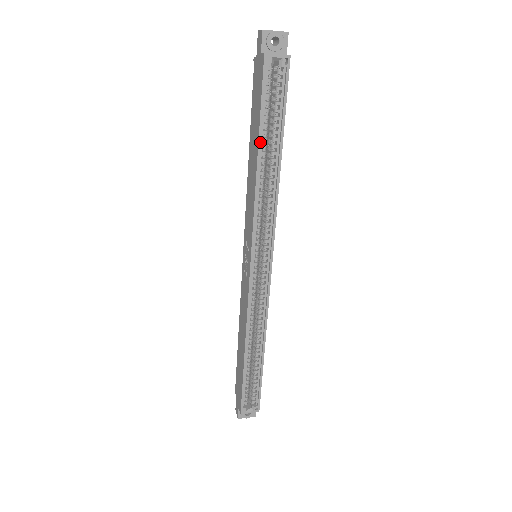
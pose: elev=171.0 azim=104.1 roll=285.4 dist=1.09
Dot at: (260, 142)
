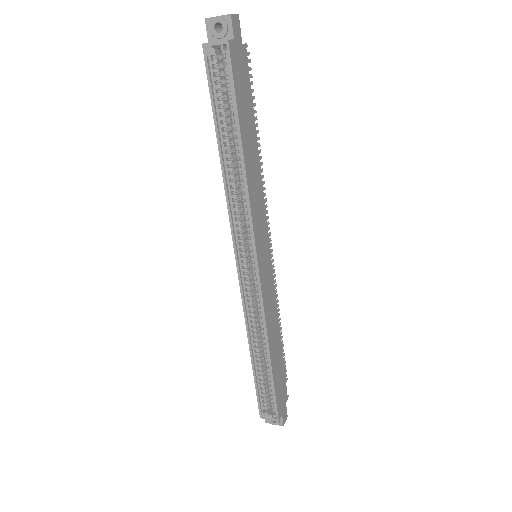
Dot at: (218, 137)
